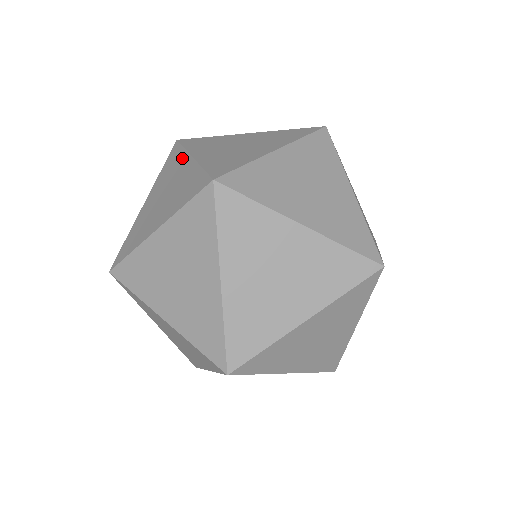
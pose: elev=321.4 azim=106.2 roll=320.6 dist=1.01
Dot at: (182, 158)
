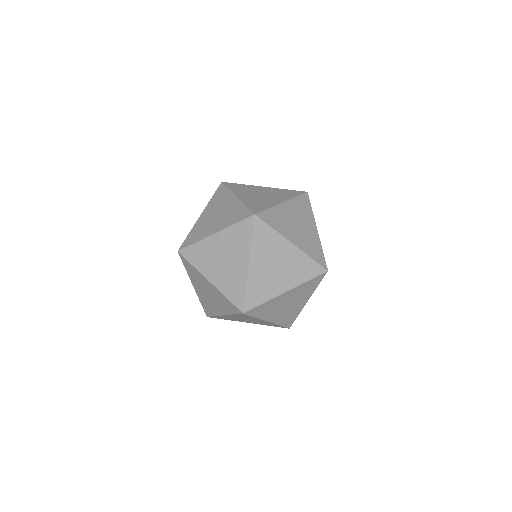
Dot at: occluded
